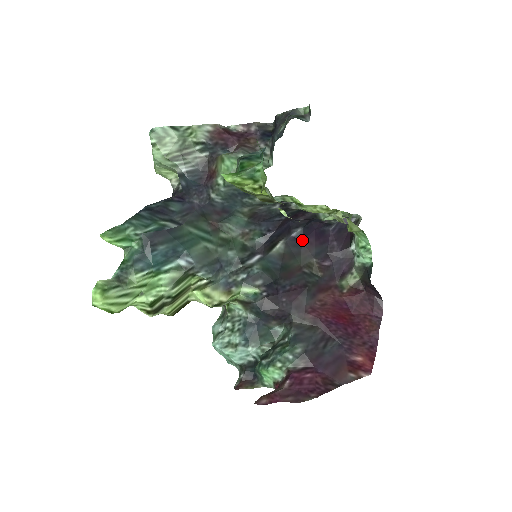
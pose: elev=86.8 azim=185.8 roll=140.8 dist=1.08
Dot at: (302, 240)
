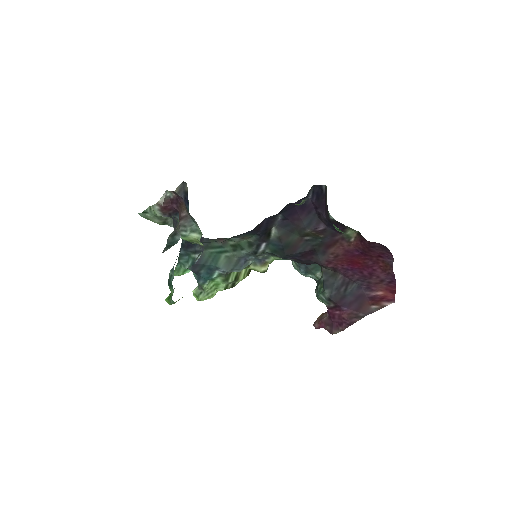
Dot at: (289, 219)
